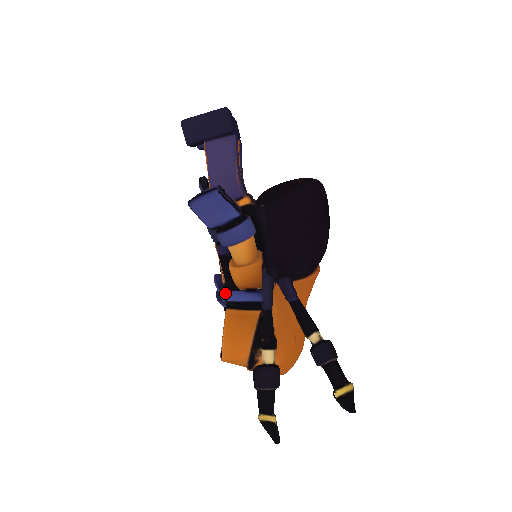
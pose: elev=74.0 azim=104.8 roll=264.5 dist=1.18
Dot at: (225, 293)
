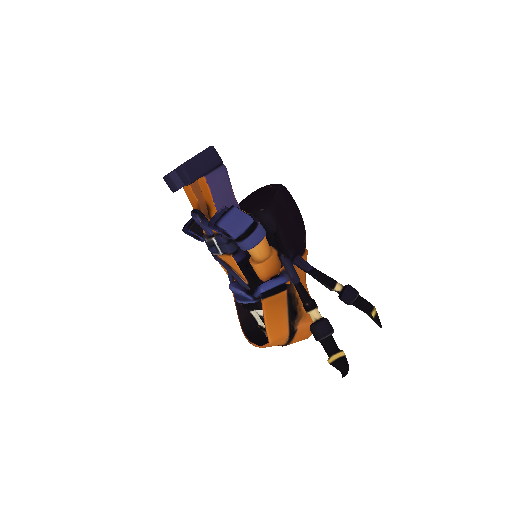
Dot at: (250, 291)
